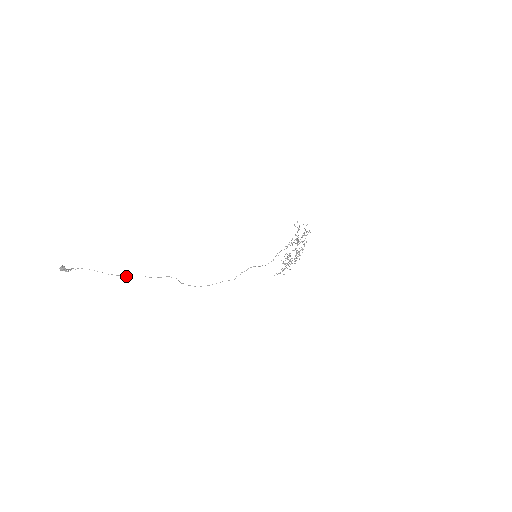
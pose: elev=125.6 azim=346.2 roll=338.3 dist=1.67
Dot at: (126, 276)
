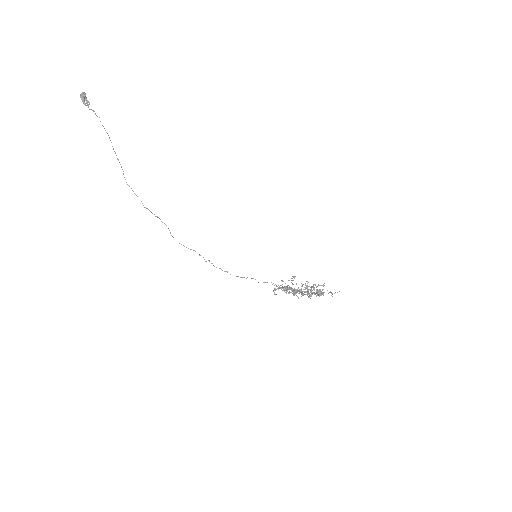
Dot at: occluded
